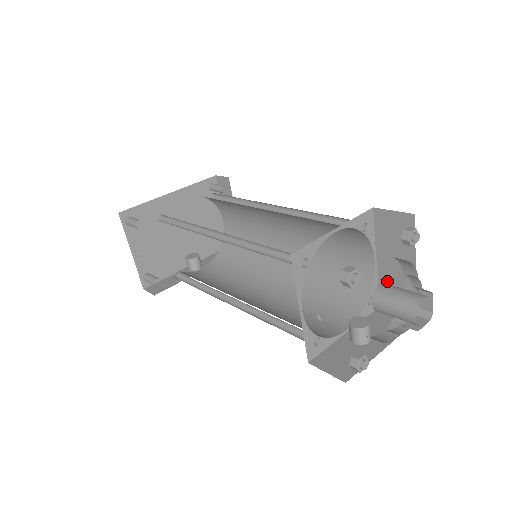
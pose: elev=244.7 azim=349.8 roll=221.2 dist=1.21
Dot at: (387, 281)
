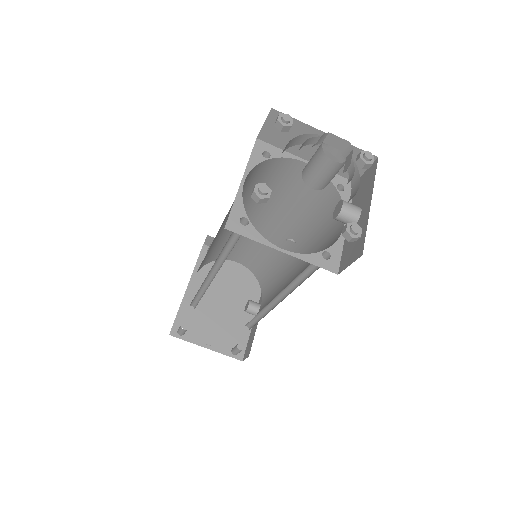
Dot at: occluded
